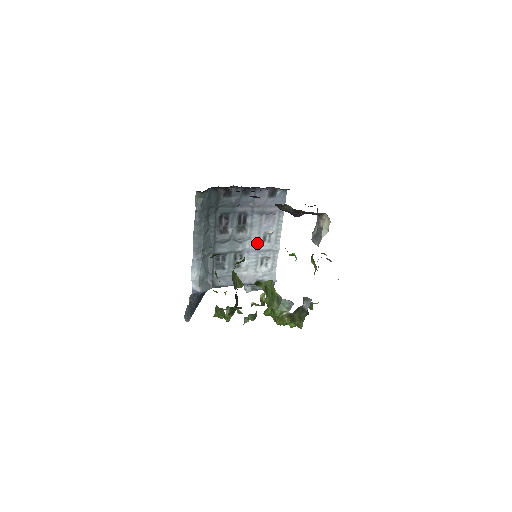
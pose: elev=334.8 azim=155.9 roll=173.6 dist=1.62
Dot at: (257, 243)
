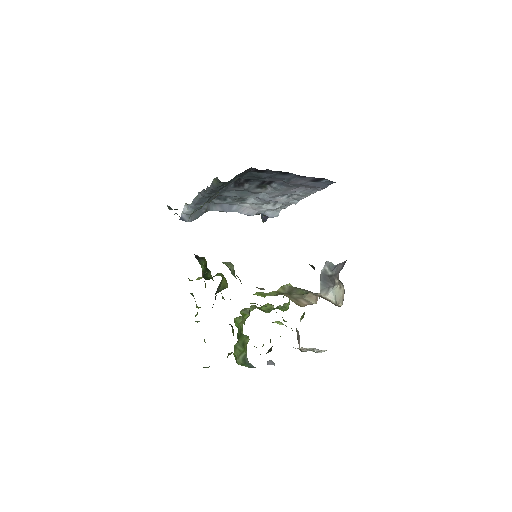
Dot at: (273, 197)
